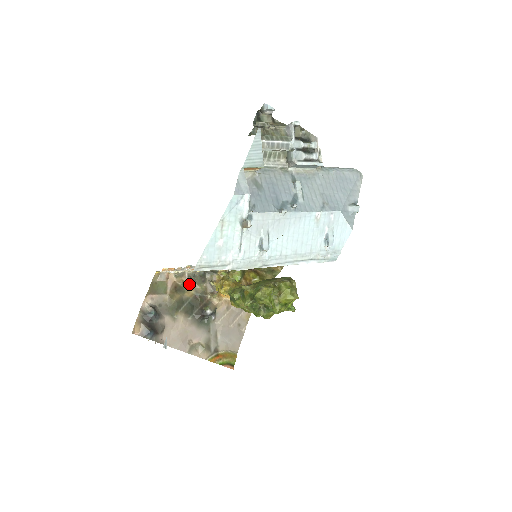
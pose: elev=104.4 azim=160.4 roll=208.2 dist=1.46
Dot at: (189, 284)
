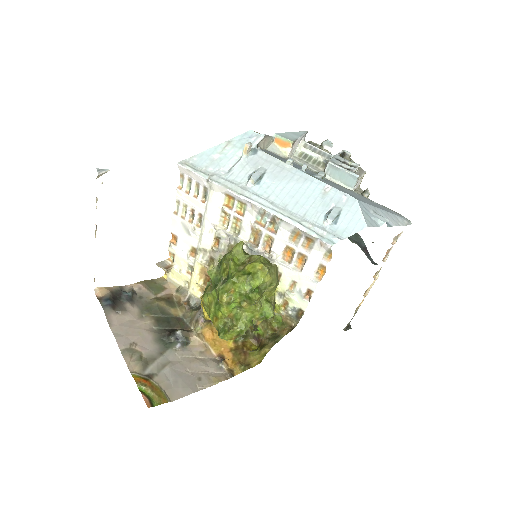
Dot at: (183, 304)
